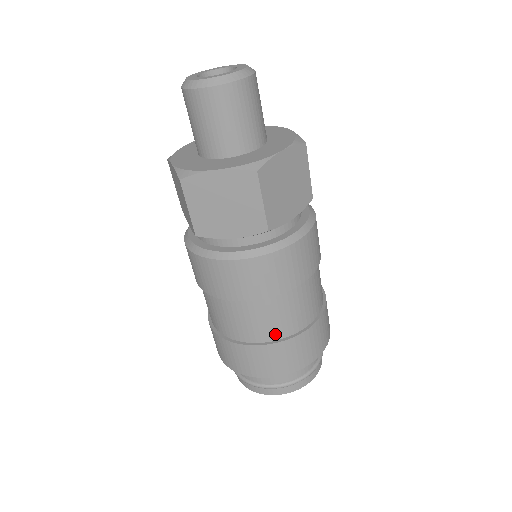
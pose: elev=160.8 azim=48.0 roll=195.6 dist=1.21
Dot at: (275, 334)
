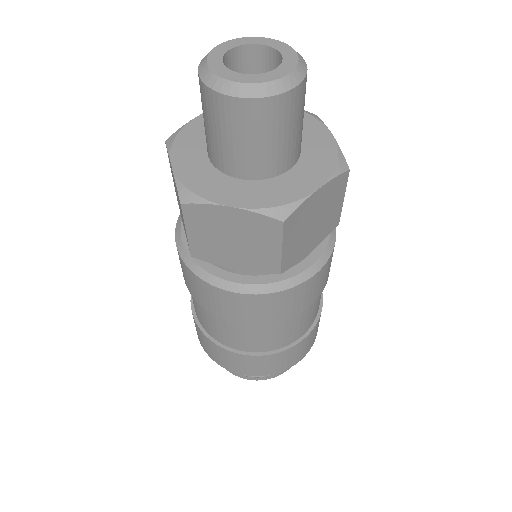
Dot at: (263, 348)
